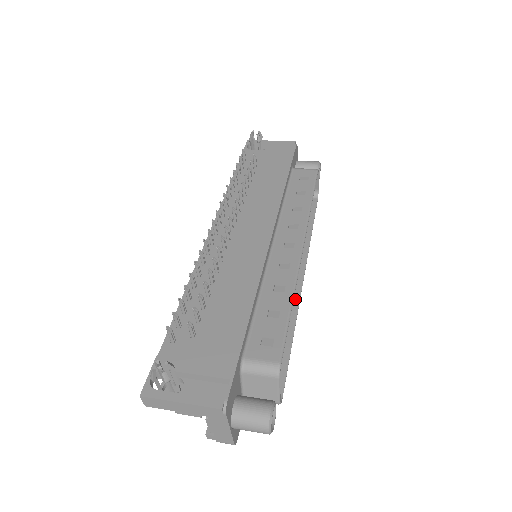
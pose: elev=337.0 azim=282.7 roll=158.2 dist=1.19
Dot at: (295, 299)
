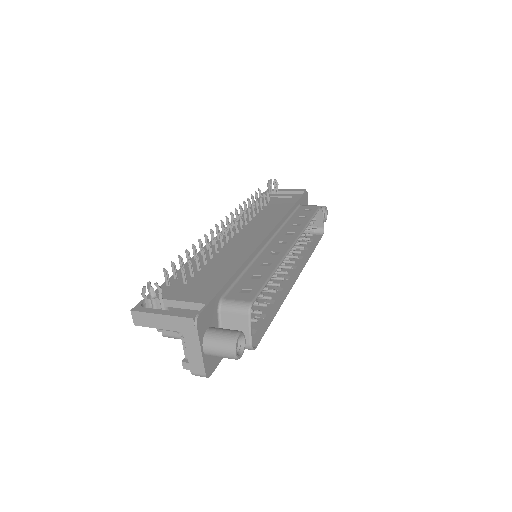
Dot at: (285, 290)
